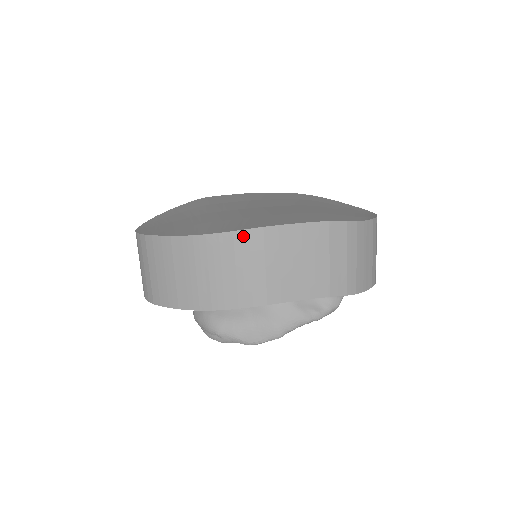
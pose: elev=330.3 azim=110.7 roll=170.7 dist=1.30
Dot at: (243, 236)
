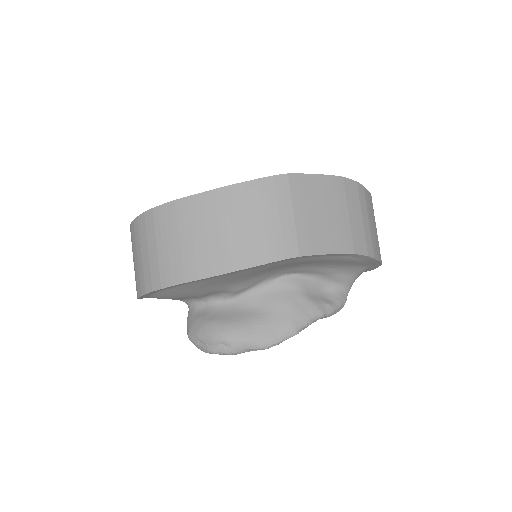
Dot at: (269, 183)
